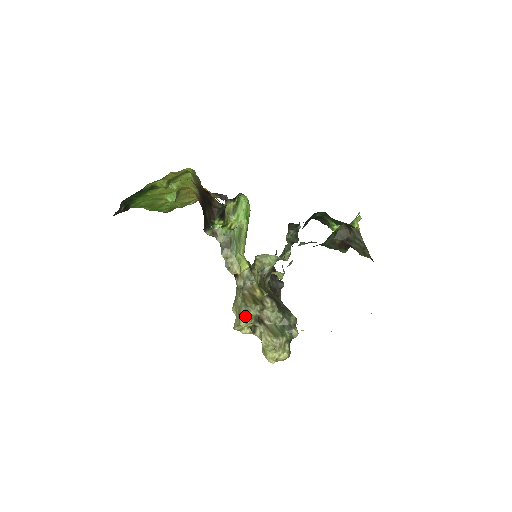
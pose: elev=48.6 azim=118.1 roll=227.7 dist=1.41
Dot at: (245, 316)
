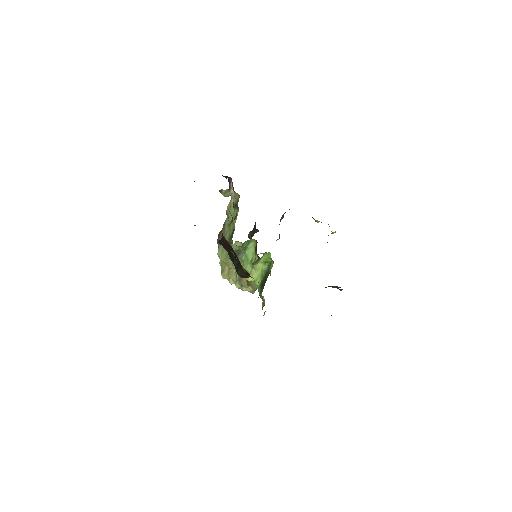
Dot at: (238, 287)
